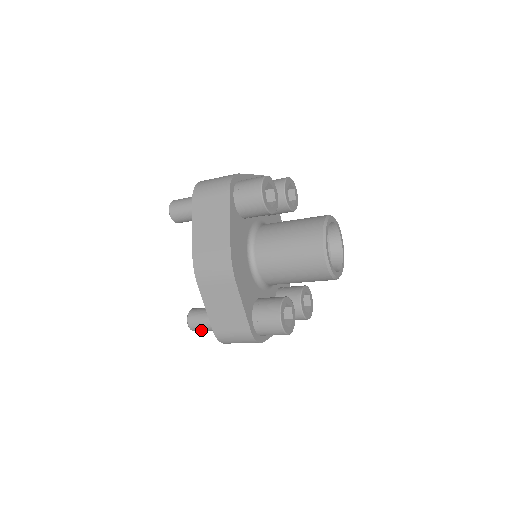
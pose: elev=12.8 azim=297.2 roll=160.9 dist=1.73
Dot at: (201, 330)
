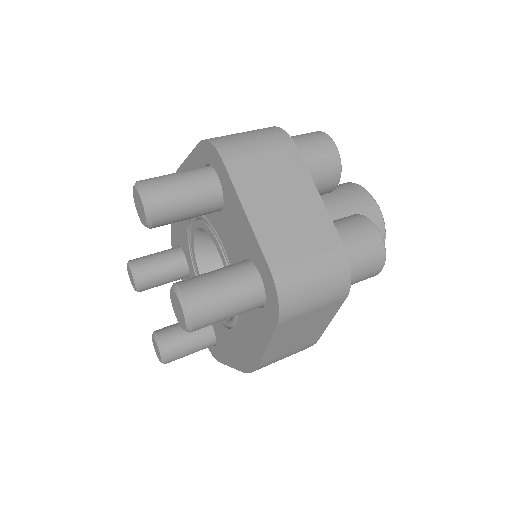
Dot at: occluded
